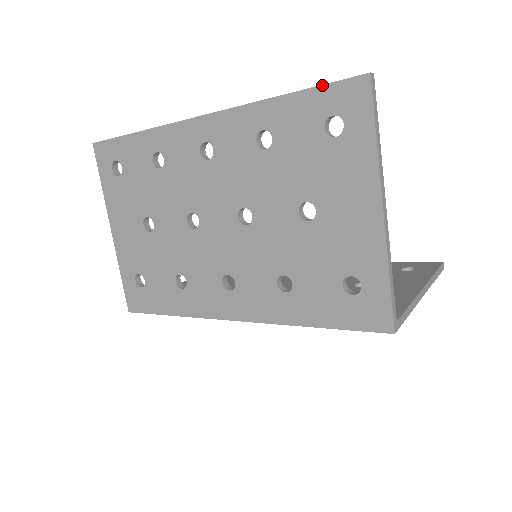
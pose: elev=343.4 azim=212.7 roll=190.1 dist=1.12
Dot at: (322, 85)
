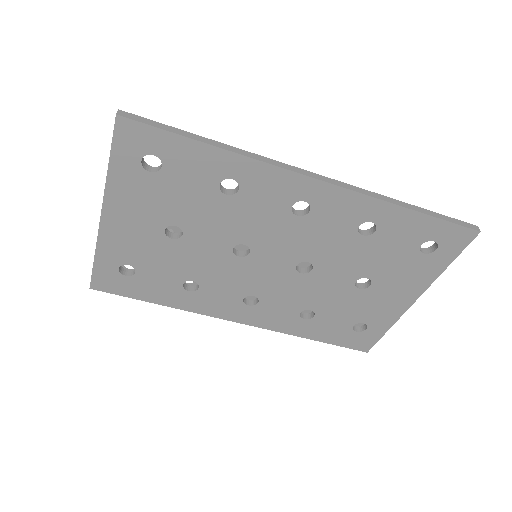
Dot at: (445, 220)
